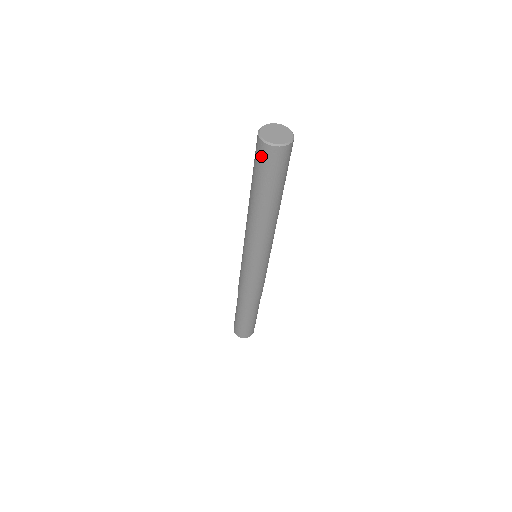
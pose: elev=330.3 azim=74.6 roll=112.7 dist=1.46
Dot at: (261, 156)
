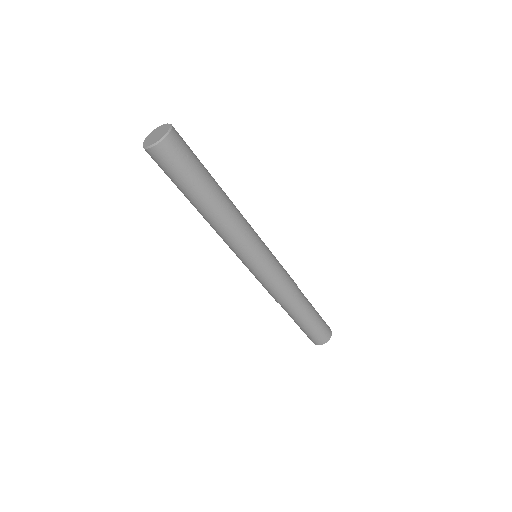
Dot at: occluded
